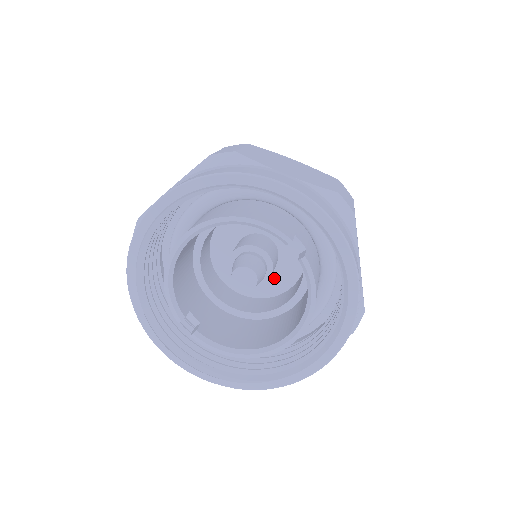
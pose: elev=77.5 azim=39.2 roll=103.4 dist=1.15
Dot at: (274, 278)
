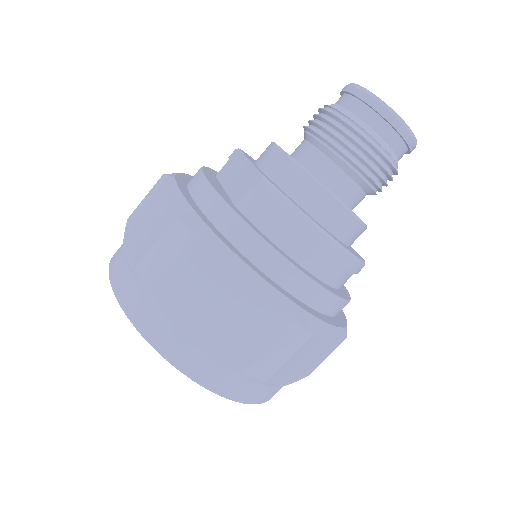
Dot at: occluded
